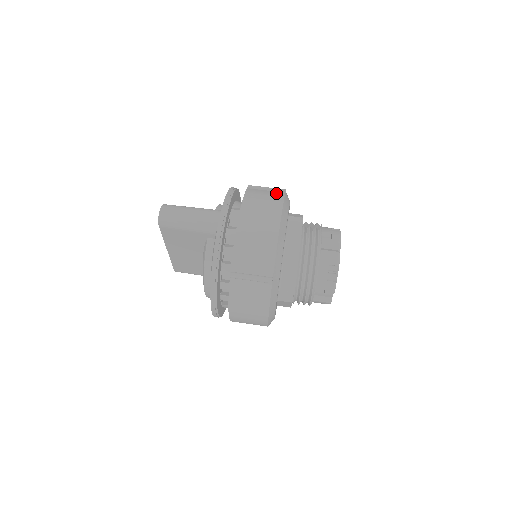
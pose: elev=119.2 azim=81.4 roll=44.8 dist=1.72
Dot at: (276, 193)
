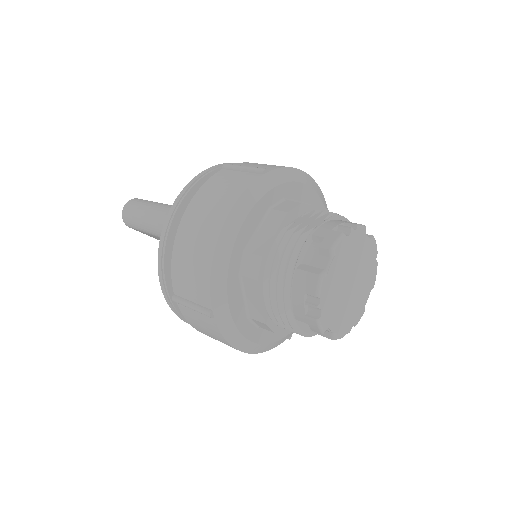
Dot at: (246, 177)
